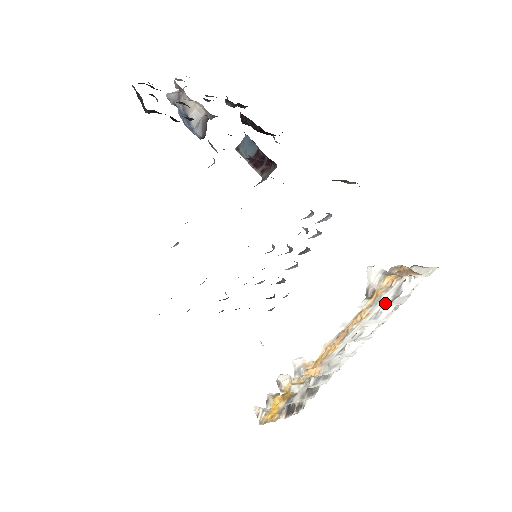
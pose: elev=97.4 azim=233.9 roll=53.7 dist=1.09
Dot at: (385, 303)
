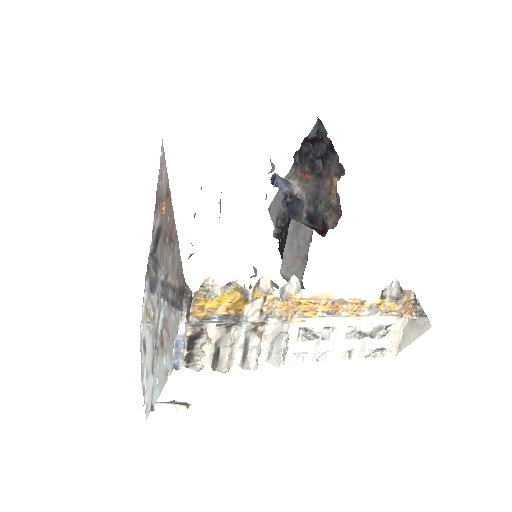
Dot at: (367, 326)
